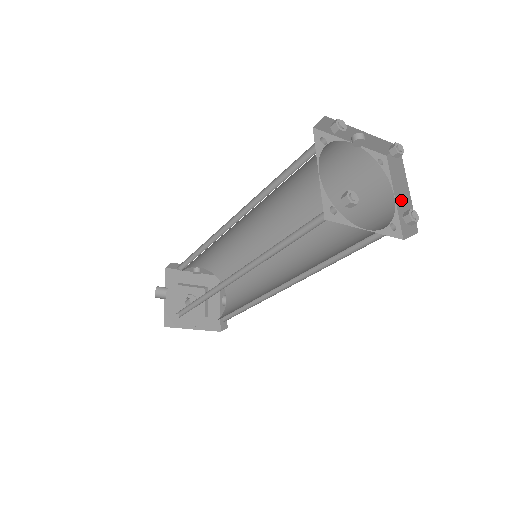
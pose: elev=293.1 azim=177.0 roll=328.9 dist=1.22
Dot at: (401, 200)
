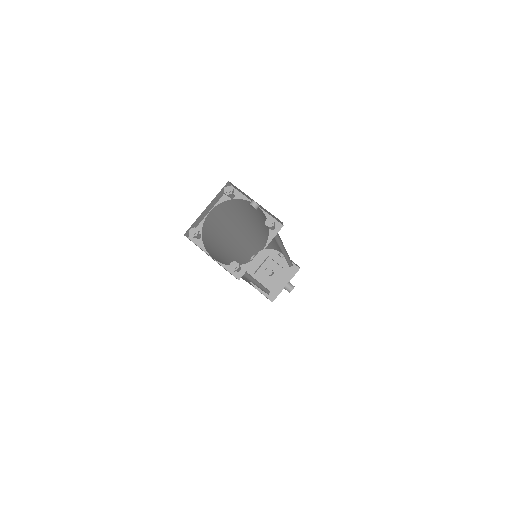
Dot at: (257, 256)
